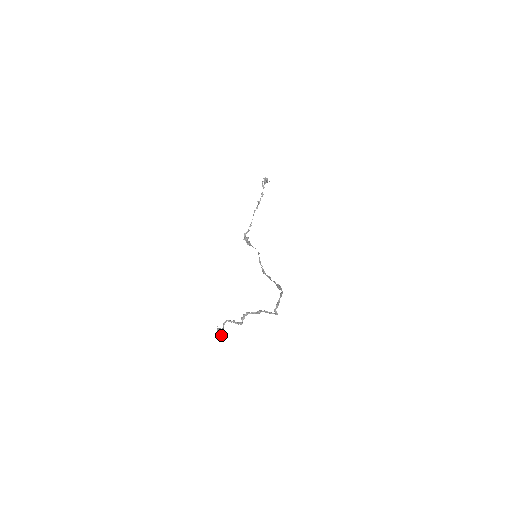
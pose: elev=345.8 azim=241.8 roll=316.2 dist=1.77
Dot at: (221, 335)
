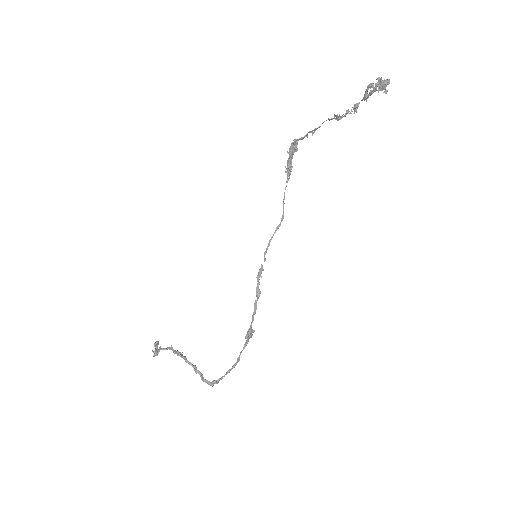
Dot at: (157, 351)
